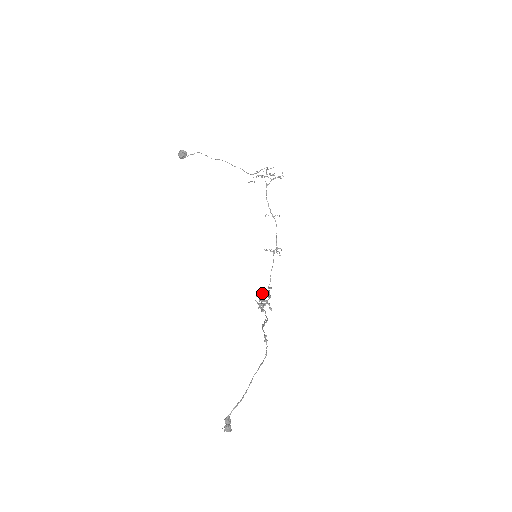
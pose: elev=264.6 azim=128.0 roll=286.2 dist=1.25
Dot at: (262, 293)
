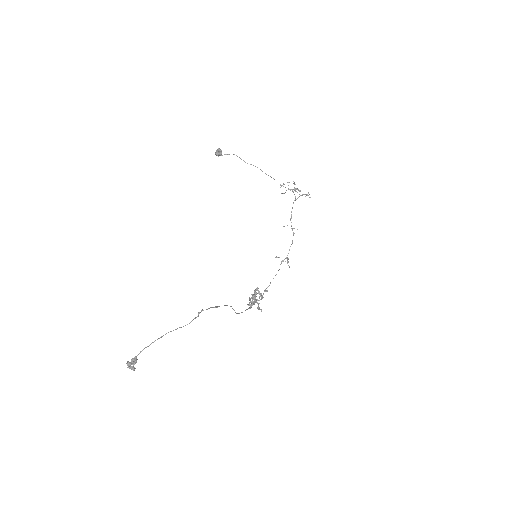
Dot at: (256, 292)
